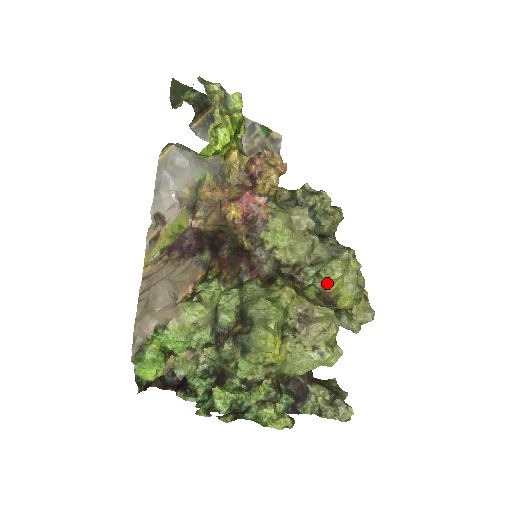
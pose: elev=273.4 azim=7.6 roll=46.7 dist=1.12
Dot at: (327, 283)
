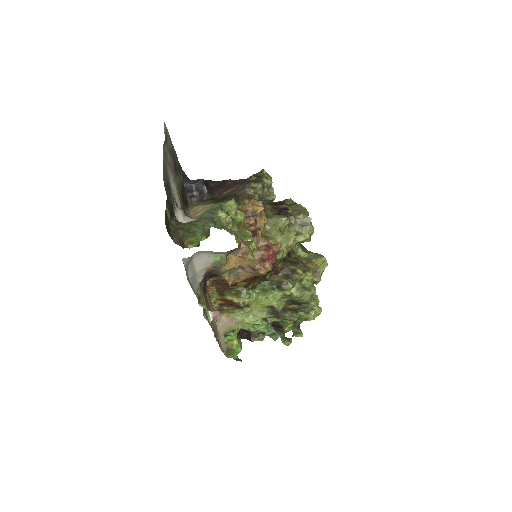
Dot at: occluded
